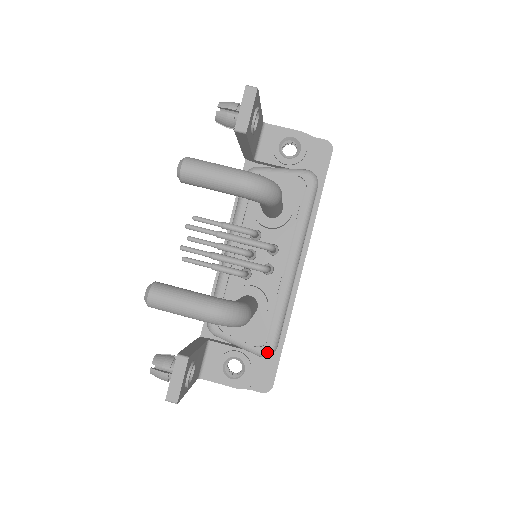
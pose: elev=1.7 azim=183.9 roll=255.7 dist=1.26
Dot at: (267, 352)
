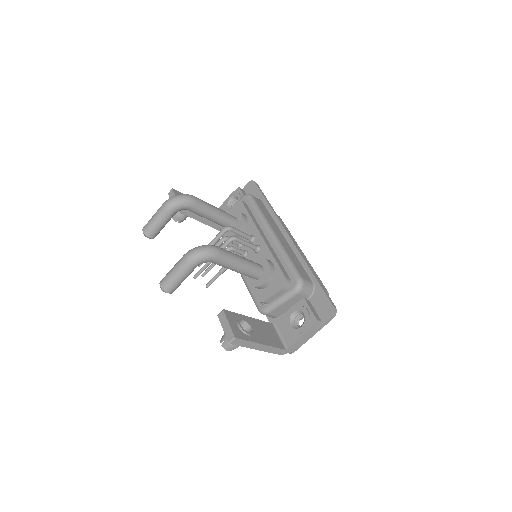
Dot at: (296, 285)
